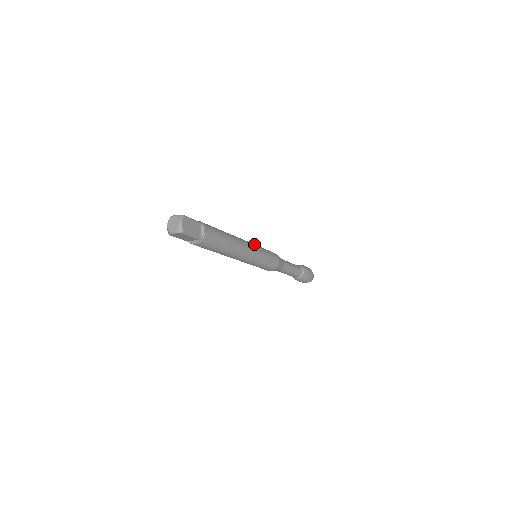
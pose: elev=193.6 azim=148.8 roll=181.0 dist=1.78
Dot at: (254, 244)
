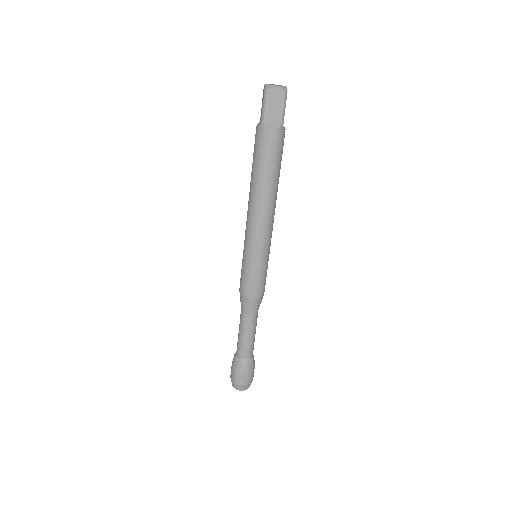
Dot at: occluded
